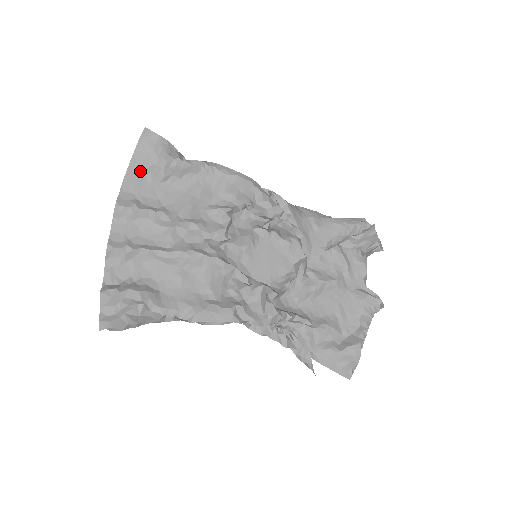
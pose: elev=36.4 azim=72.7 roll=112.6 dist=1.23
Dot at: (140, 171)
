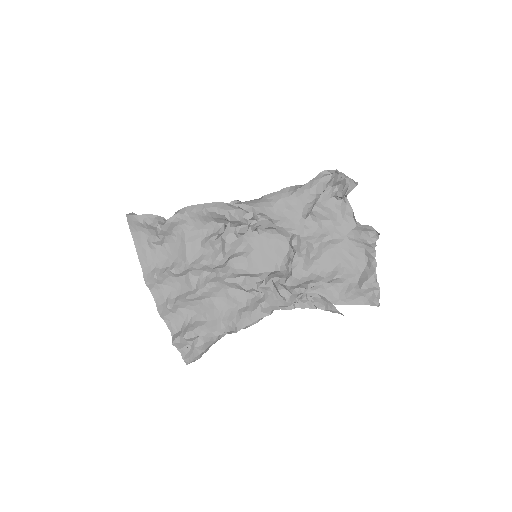
Dot at: (144, 246)
